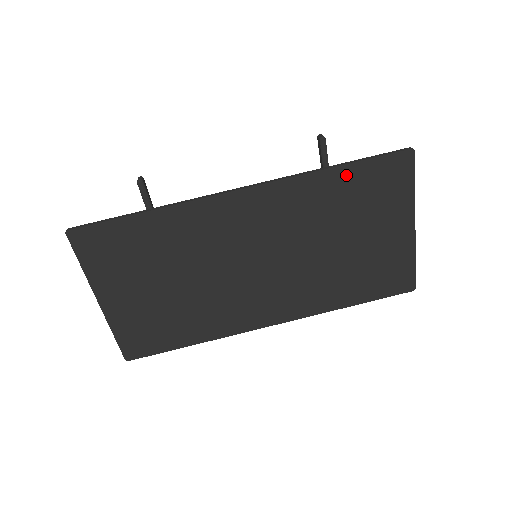
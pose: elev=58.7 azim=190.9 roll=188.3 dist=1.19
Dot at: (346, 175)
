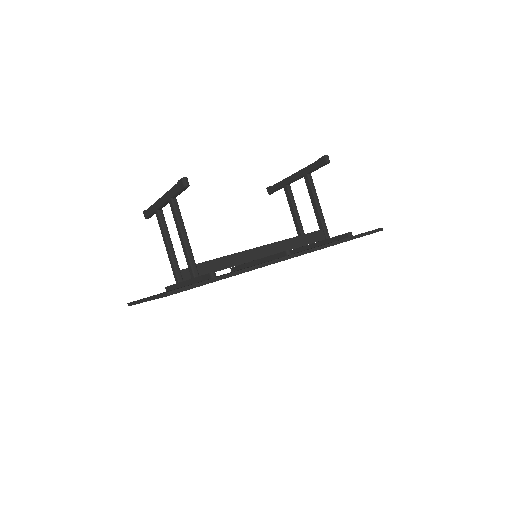
Dot at: occluded
